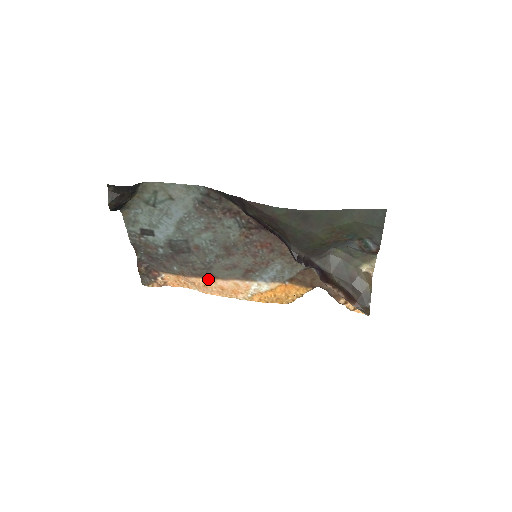
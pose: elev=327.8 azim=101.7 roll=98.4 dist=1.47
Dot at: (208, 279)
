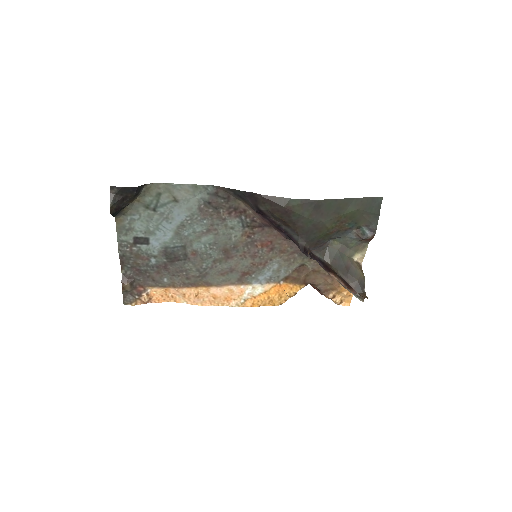
Dot at: (201, 288)
